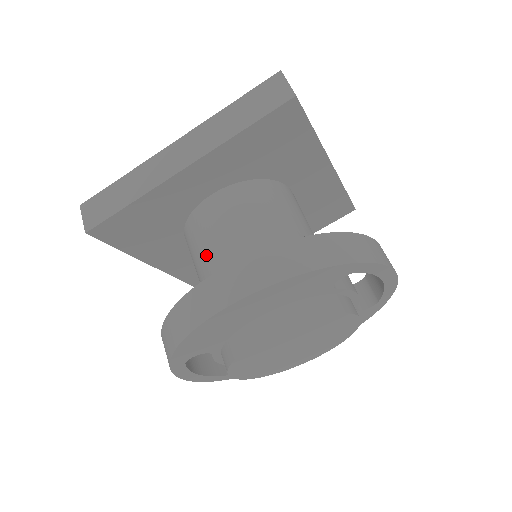
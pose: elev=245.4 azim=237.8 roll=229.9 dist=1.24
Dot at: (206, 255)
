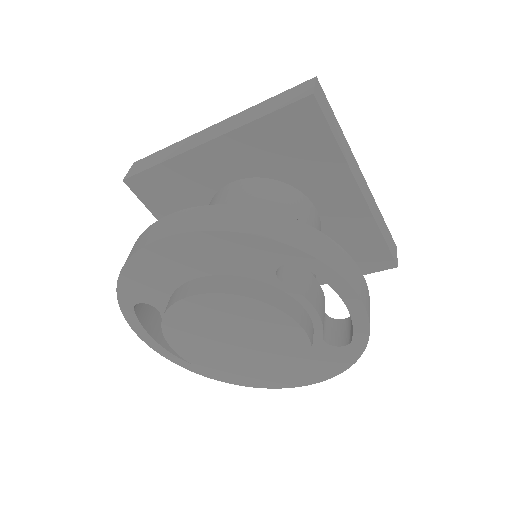
Dot at: occluded
